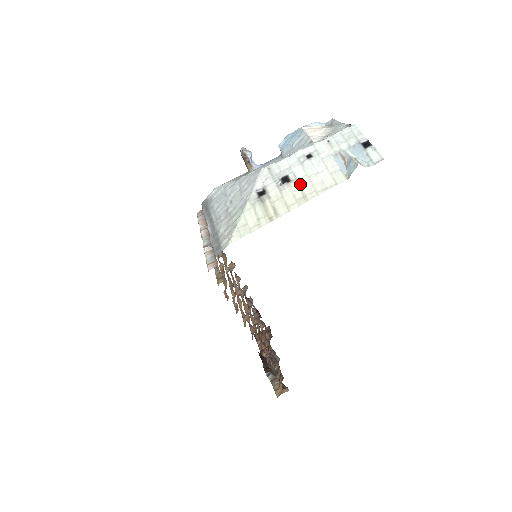
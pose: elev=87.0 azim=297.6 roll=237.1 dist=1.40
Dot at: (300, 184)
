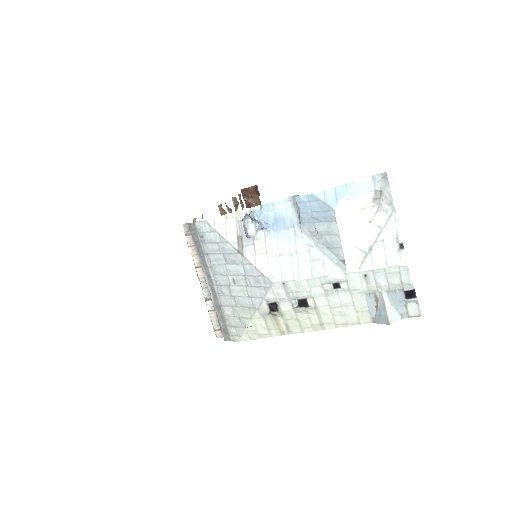
Dot at: (319, 313)
